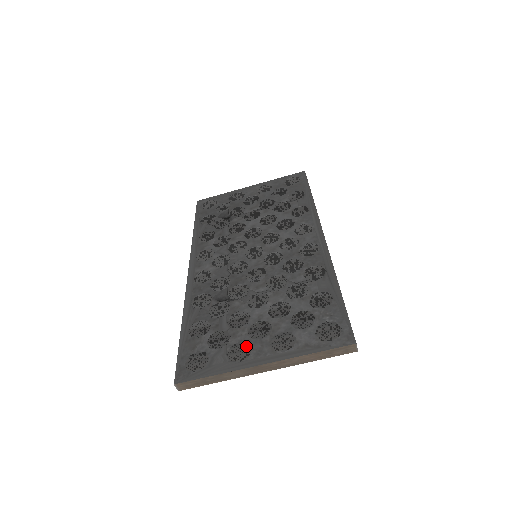
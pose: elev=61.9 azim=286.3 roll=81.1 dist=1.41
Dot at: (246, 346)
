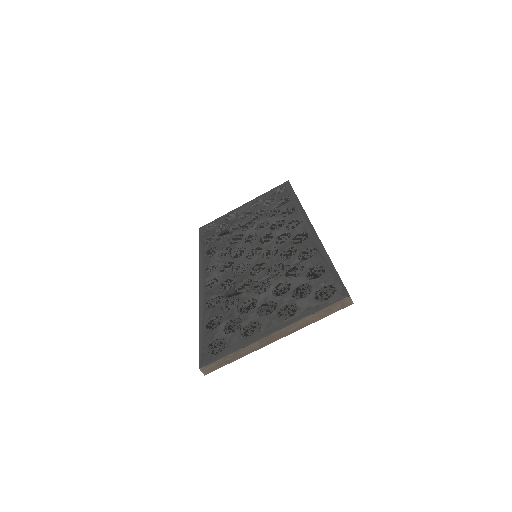
Dot at: (257, 324)
